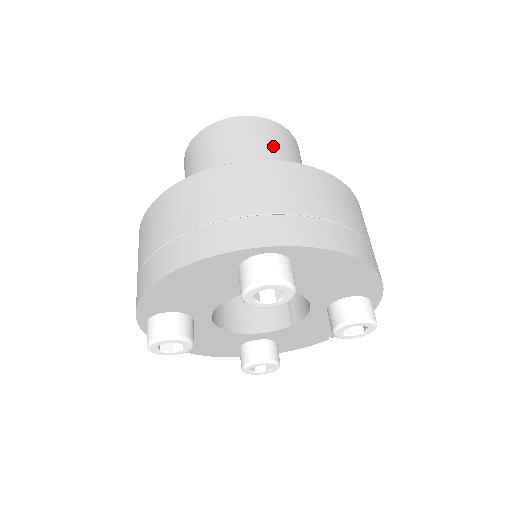
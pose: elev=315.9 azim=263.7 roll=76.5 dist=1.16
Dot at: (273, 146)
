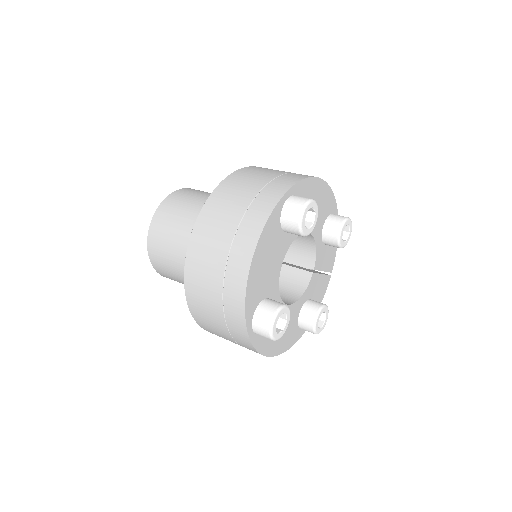
Dot at: (204, 194)
